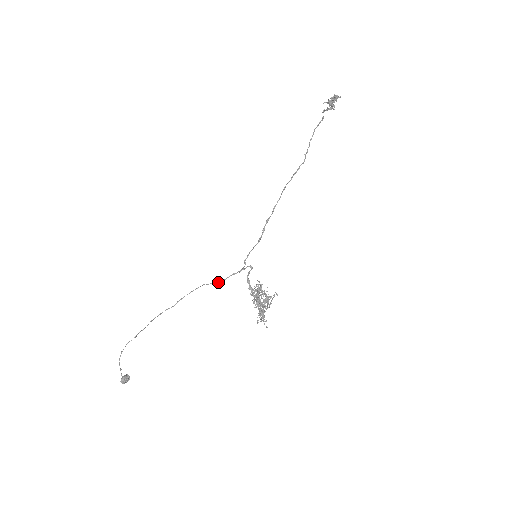
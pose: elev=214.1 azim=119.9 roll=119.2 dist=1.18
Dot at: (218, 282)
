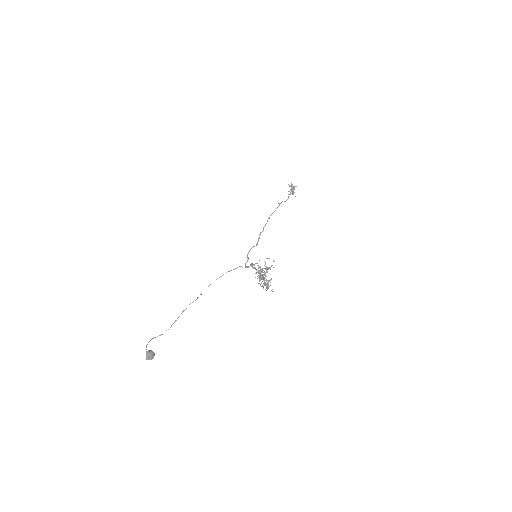
Dot at: (229, 271)
